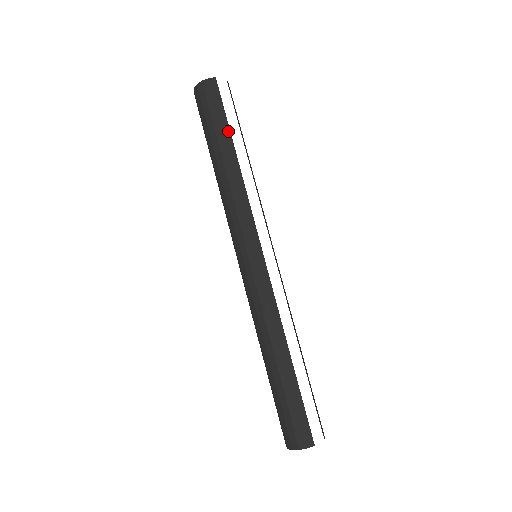
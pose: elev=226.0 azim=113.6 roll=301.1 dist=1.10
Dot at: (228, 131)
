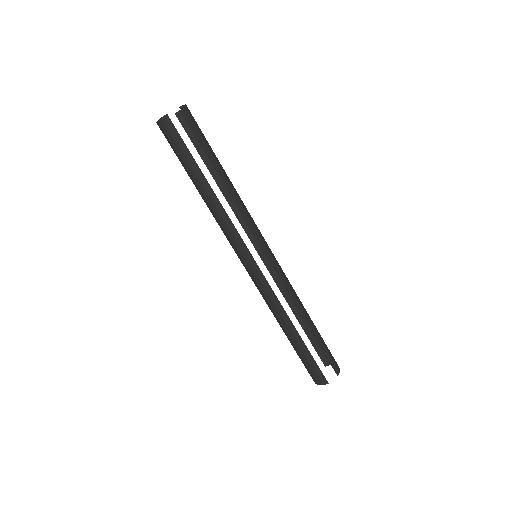
Dot at: (195, 165)
